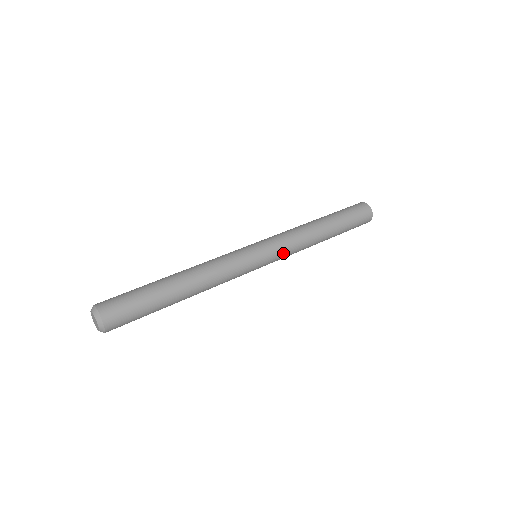
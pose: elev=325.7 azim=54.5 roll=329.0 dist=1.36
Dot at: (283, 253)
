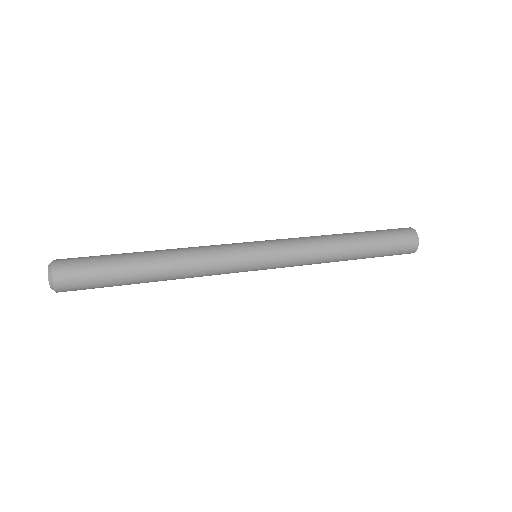
Dot at: (287, 246)
